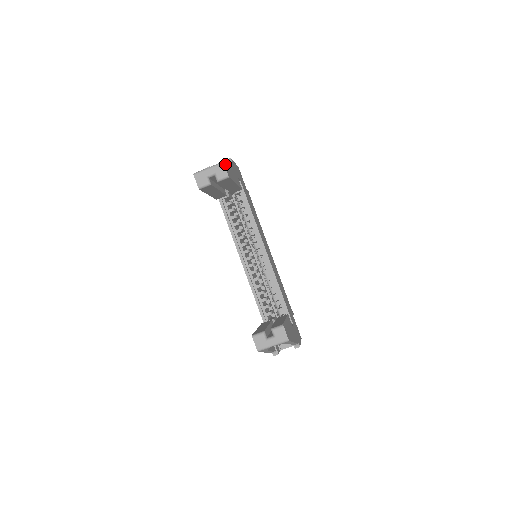
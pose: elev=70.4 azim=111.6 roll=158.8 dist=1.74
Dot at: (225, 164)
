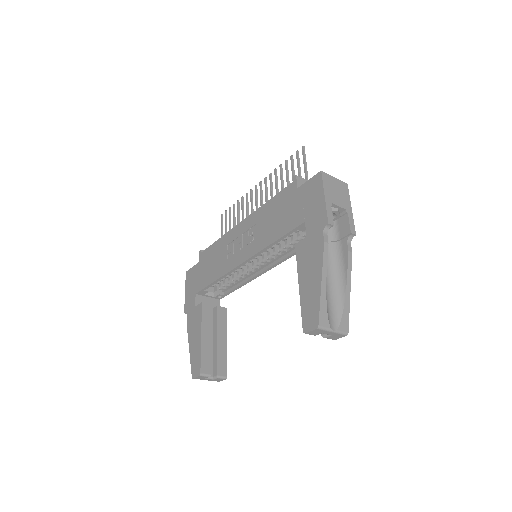
Dot at: (346, 325)
